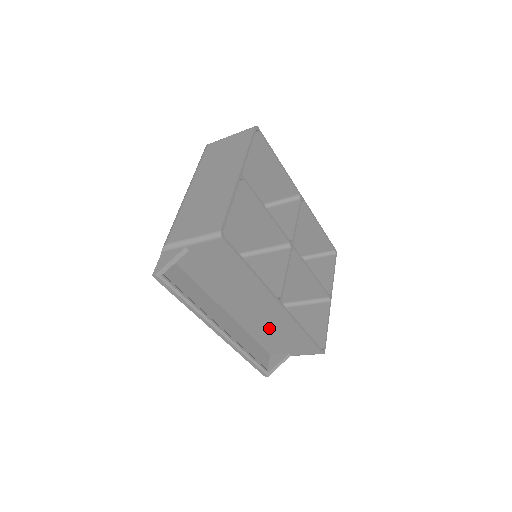
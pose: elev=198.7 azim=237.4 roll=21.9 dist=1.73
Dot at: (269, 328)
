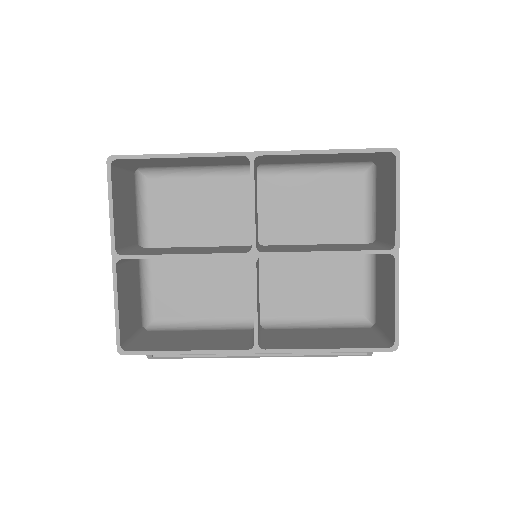
Dot at: occluded
